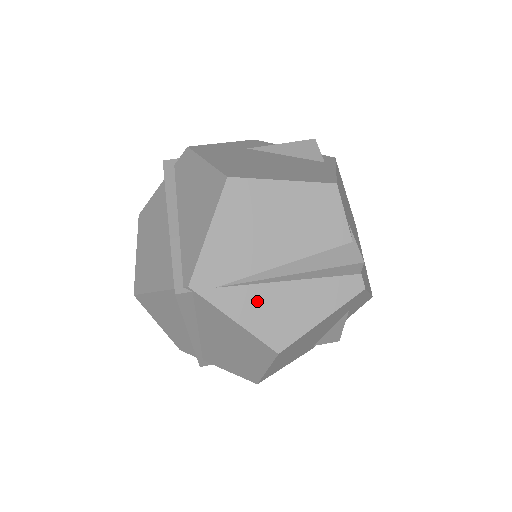
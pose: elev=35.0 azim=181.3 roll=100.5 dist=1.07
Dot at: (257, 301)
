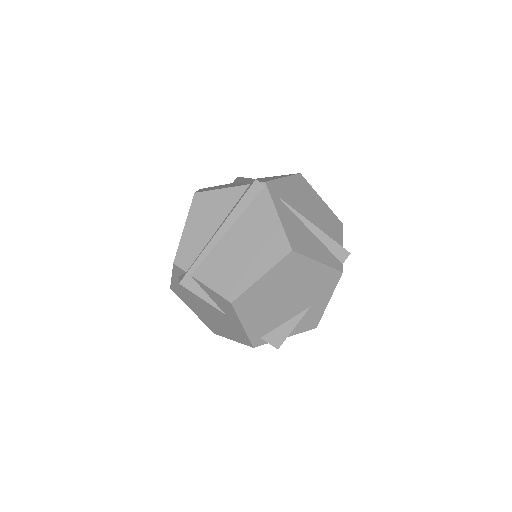
Dot at: (292, 220)
